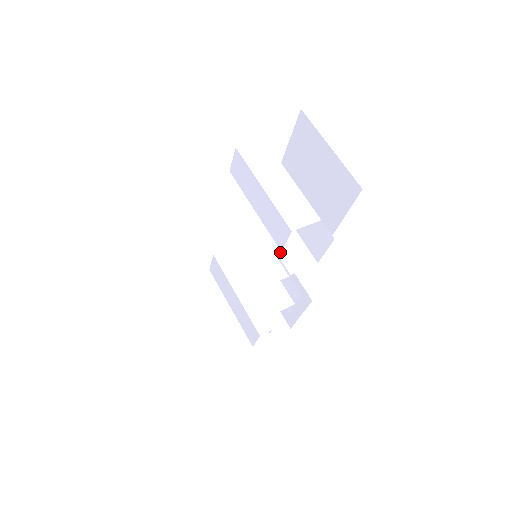
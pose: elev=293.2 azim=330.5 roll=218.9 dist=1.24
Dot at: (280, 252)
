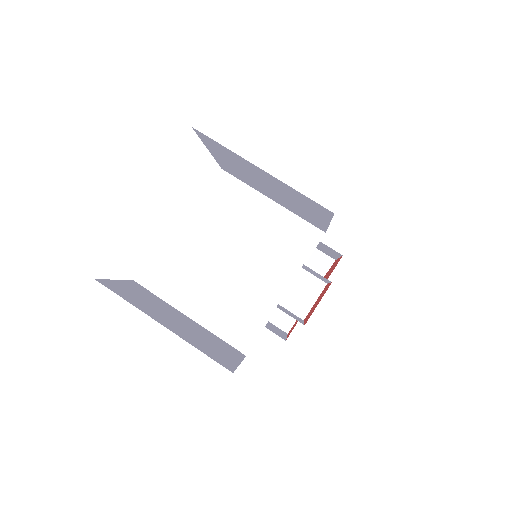
Dot at: occluded
